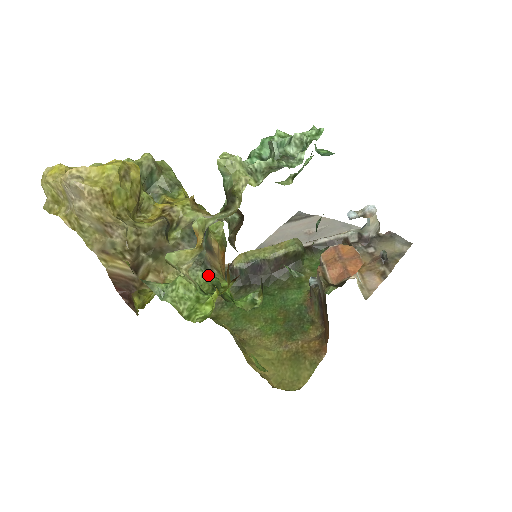
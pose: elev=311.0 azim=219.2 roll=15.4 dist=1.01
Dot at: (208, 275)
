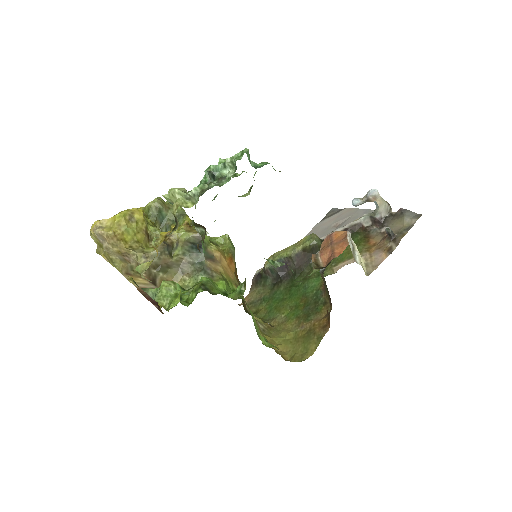
Dot at: occluded
